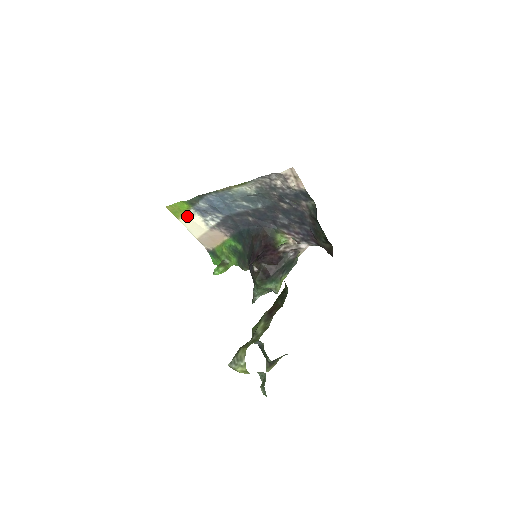
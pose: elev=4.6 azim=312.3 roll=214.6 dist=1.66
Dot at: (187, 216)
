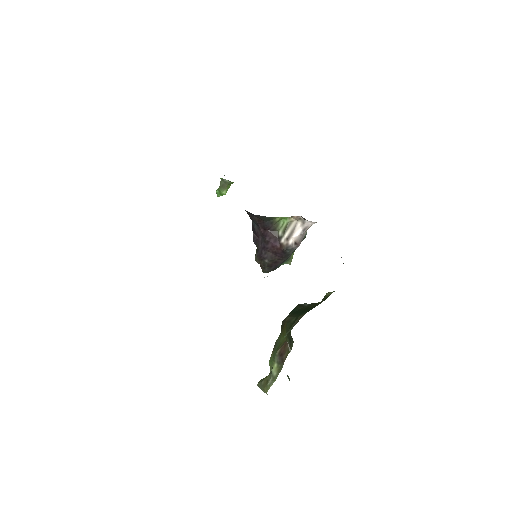
Dot at: occluded
